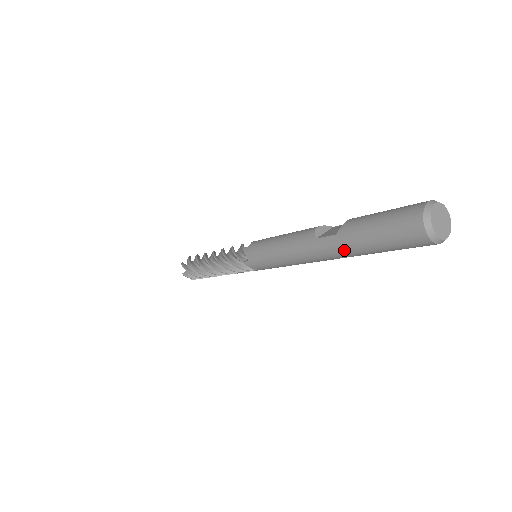
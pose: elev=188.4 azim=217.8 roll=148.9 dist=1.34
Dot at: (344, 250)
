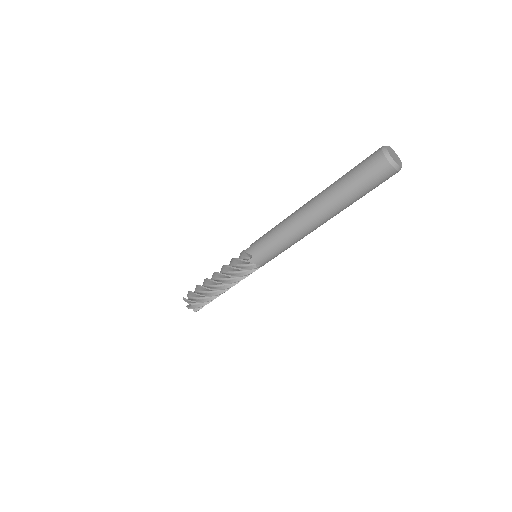
Dot at: (326, 193)
